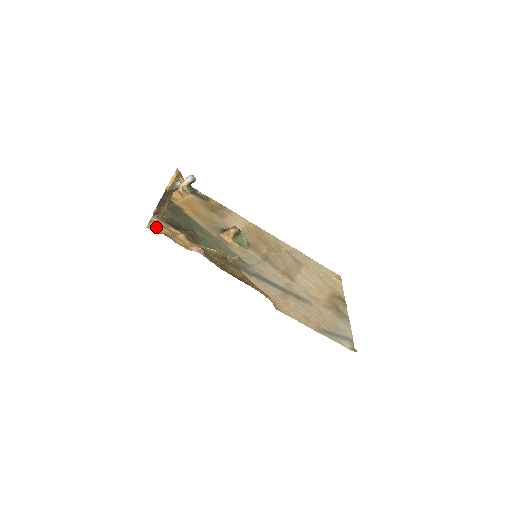
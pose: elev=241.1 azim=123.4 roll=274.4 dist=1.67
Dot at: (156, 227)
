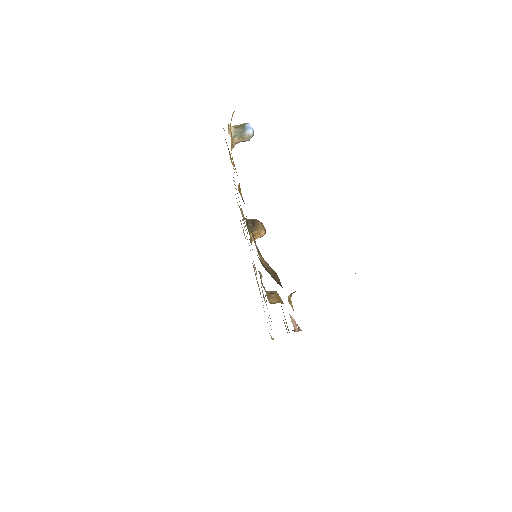
Dot at: occluded
